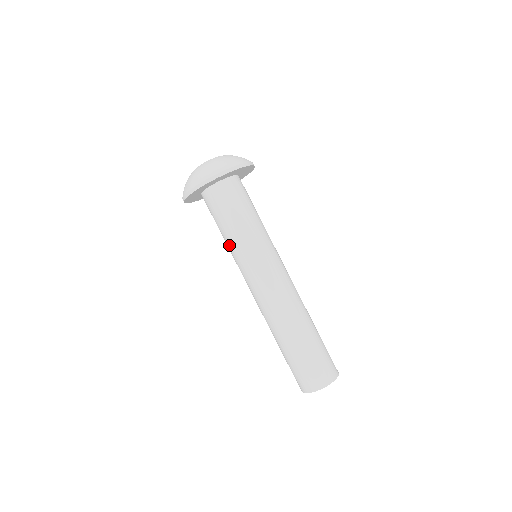
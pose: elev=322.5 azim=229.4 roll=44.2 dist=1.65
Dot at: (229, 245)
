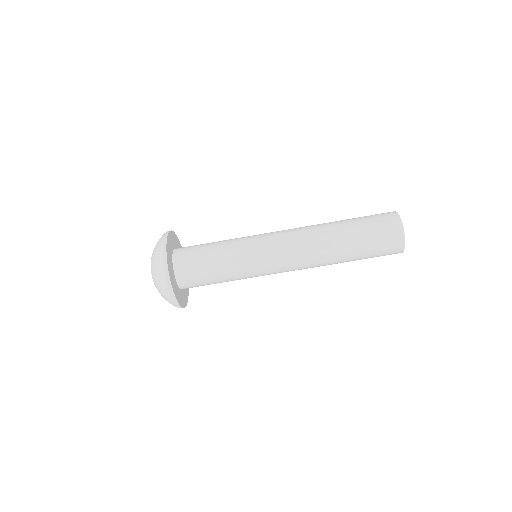
Dot at: (233, 261)
